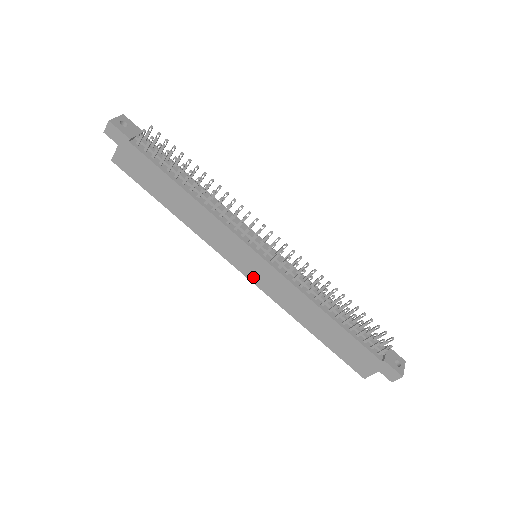
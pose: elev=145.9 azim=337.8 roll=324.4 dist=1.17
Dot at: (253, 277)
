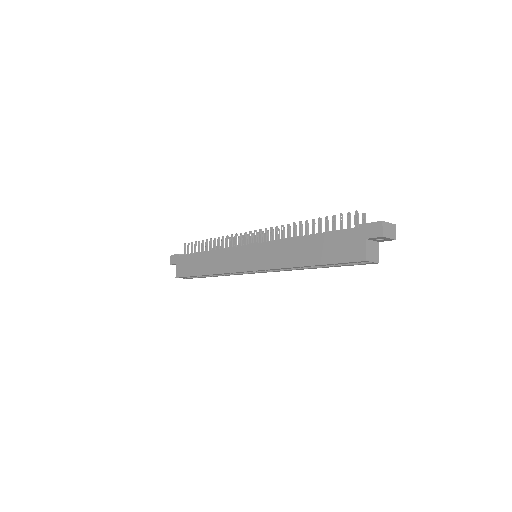
Dot at: (255, 266)
